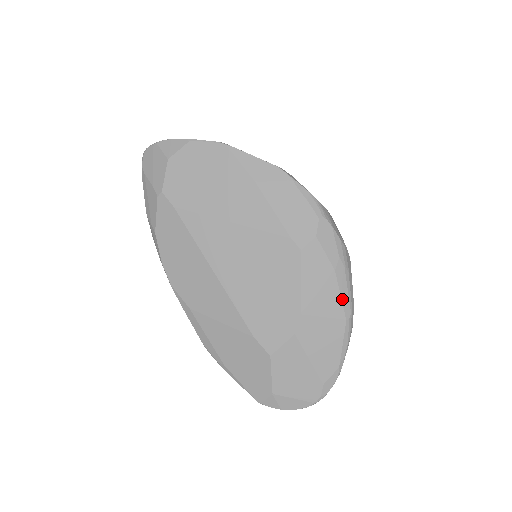
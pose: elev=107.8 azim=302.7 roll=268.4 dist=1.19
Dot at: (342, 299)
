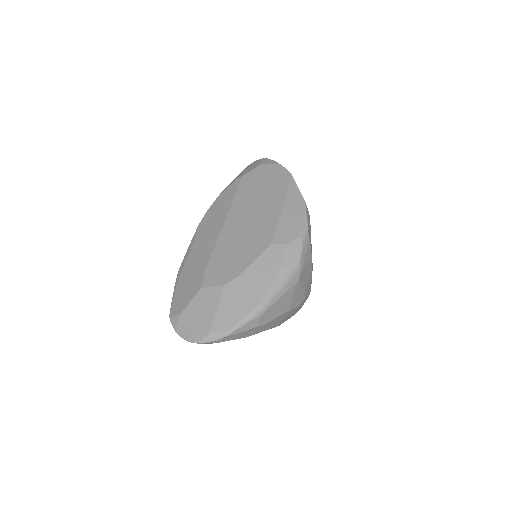
Dot at: (268, 291)
